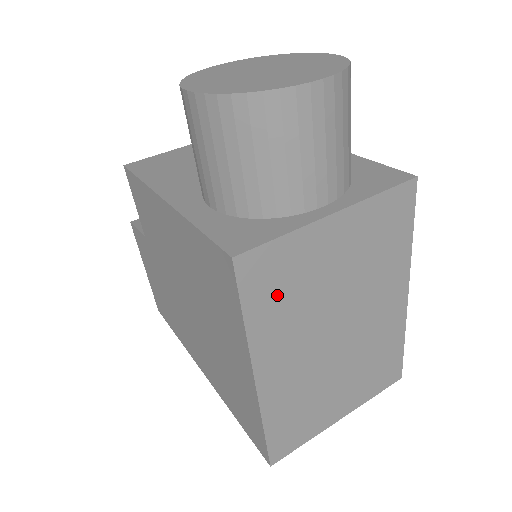
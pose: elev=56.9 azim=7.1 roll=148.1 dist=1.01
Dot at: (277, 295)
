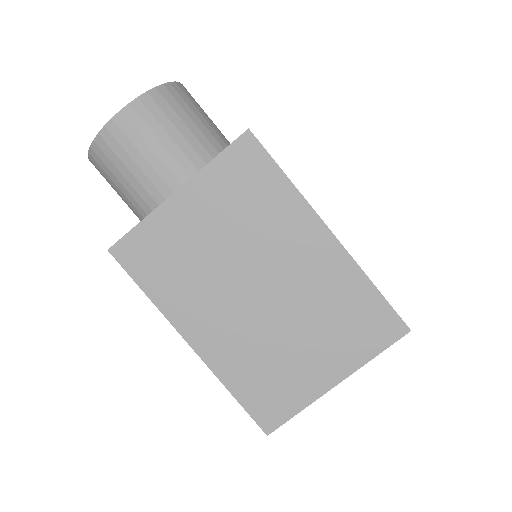
Dot at: (164, 268)
